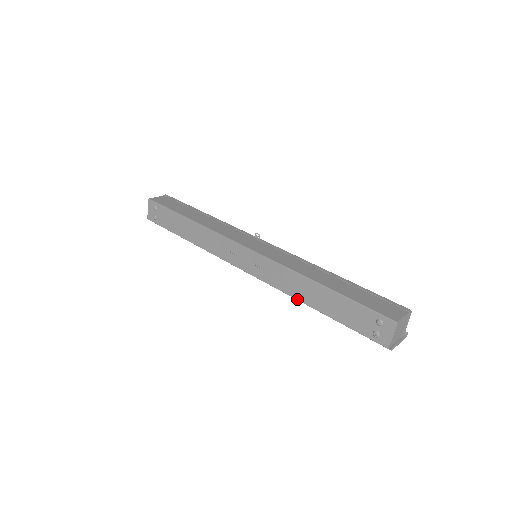
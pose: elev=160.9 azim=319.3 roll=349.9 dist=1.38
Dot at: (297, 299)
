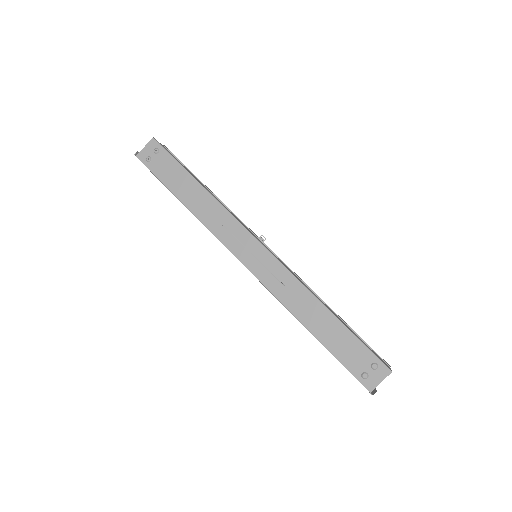
Dot at: (294, 314)
